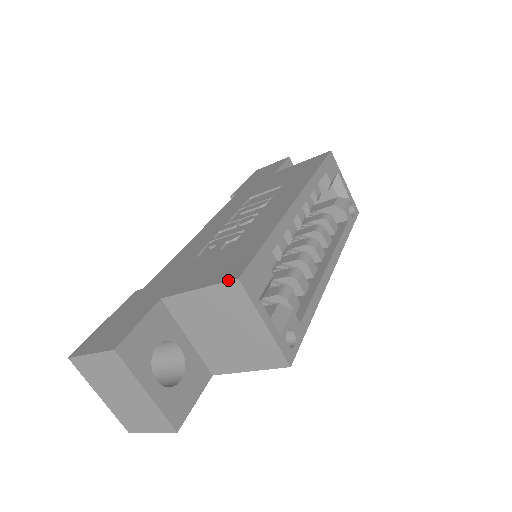
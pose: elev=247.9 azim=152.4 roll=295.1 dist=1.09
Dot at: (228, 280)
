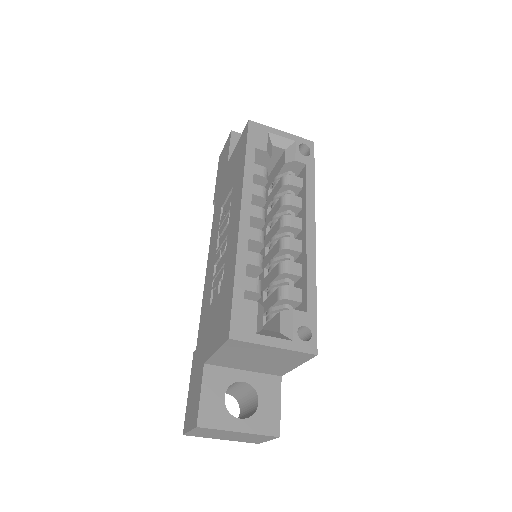
Dot at: (225, 341)
